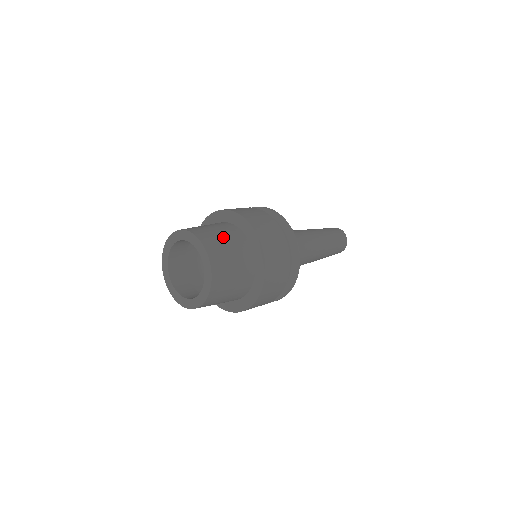
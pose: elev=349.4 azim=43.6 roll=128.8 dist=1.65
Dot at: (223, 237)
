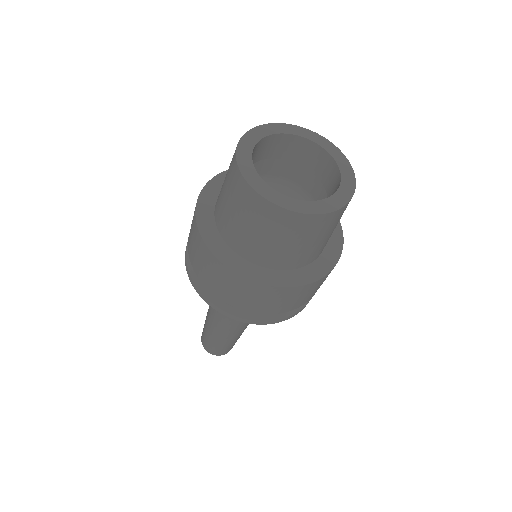
Dot at: occluded
